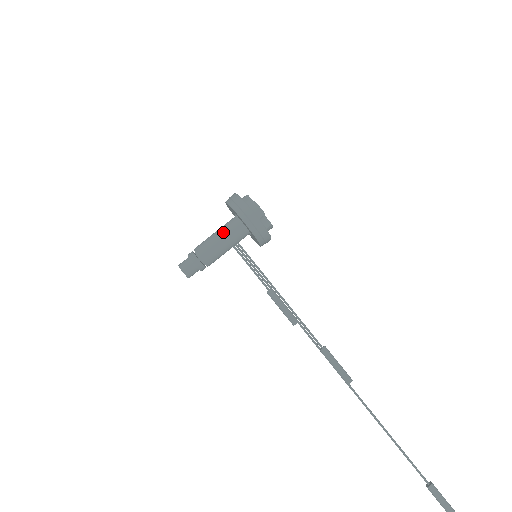
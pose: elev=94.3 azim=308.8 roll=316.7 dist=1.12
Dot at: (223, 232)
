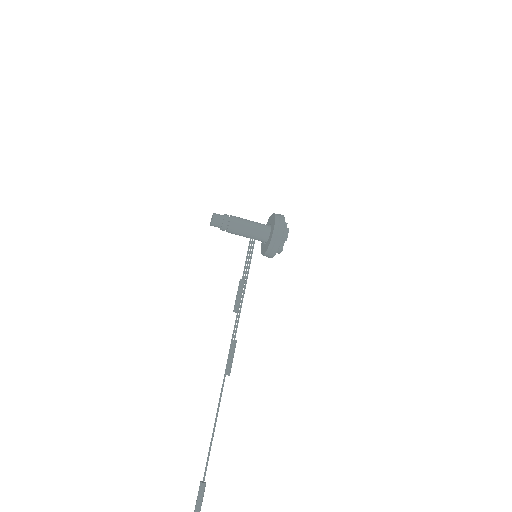
Dot at: (256, 224)
